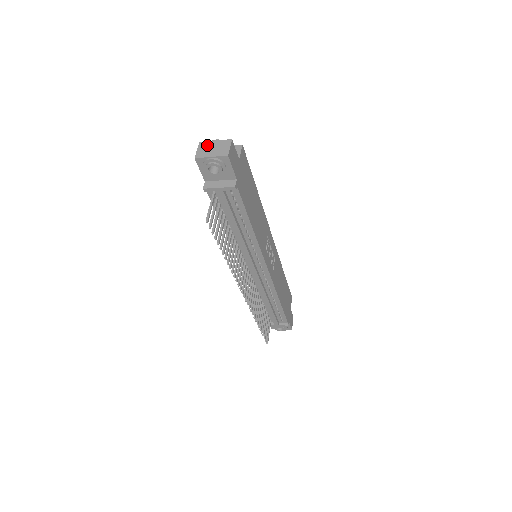
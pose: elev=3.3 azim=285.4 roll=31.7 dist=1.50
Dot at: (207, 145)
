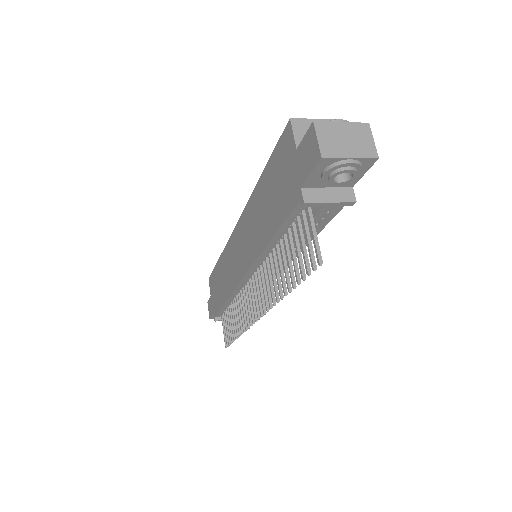
Dot at: (332, 130)
